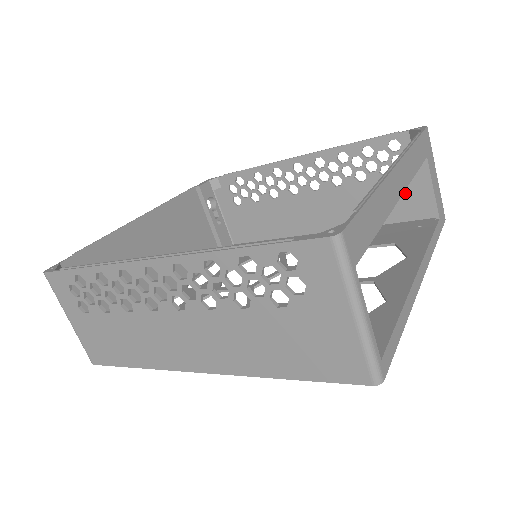
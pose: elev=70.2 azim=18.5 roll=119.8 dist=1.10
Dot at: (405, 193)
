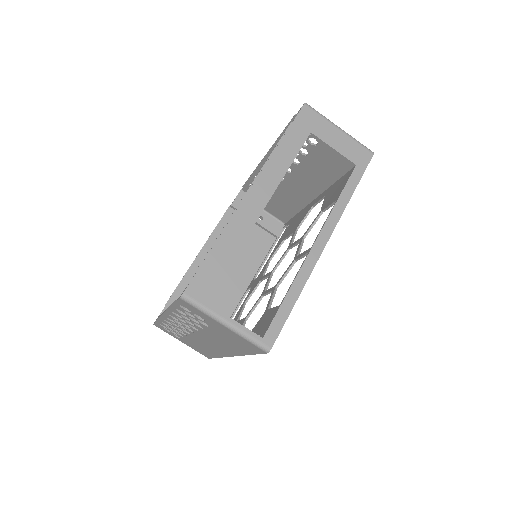
Dot at: occluded
